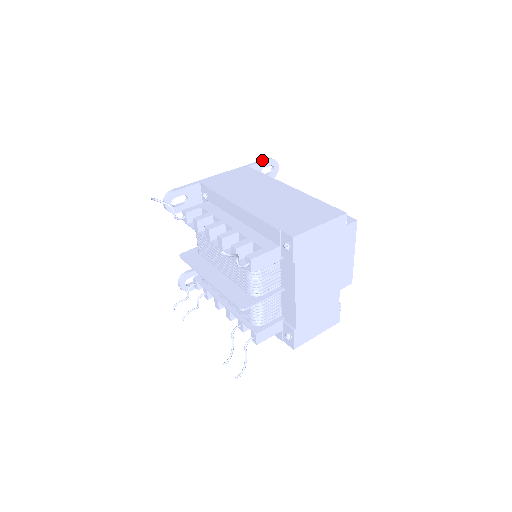
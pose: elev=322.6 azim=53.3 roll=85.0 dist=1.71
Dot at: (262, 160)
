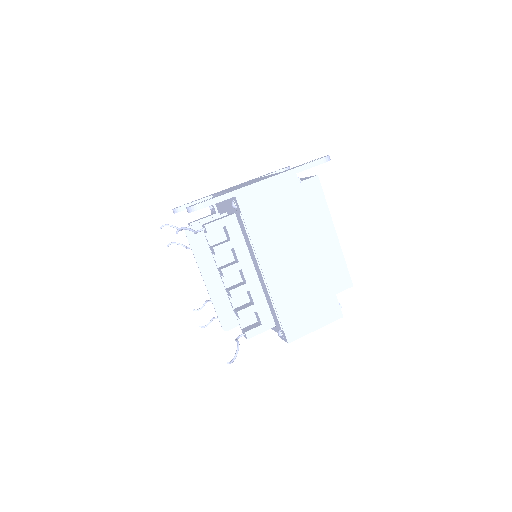
Dot at: (315, 162)
